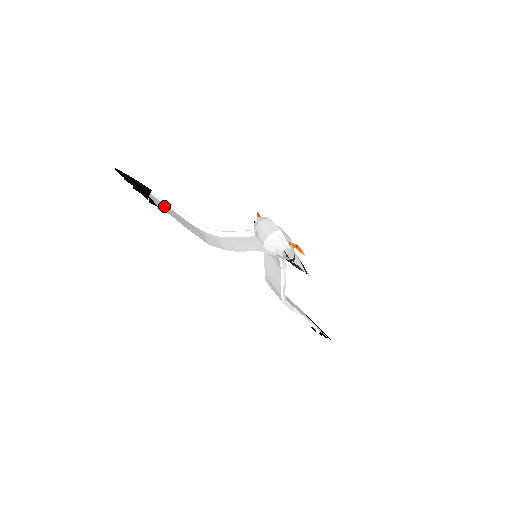
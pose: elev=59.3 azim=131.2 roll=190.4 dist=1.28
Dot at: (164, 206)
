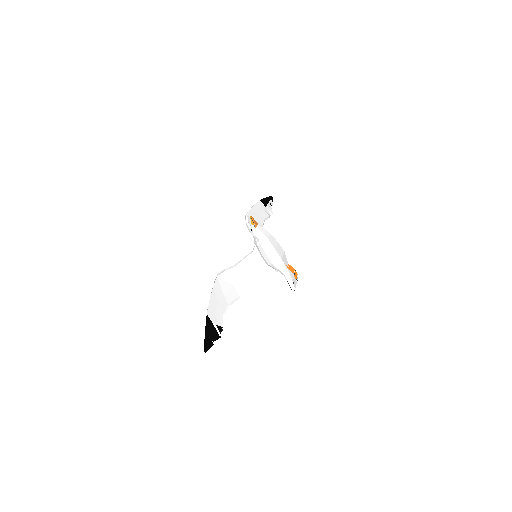
Dot at: (213, 306)
